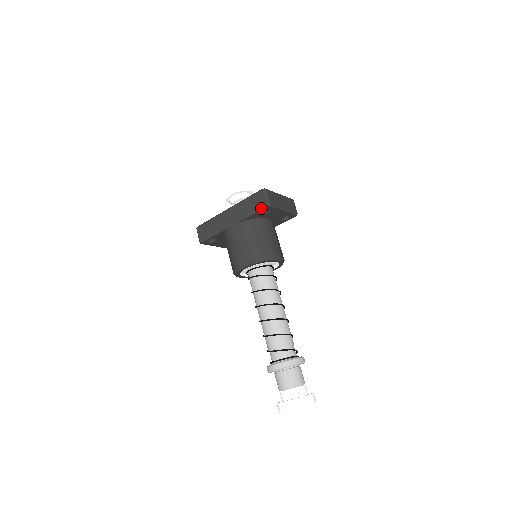
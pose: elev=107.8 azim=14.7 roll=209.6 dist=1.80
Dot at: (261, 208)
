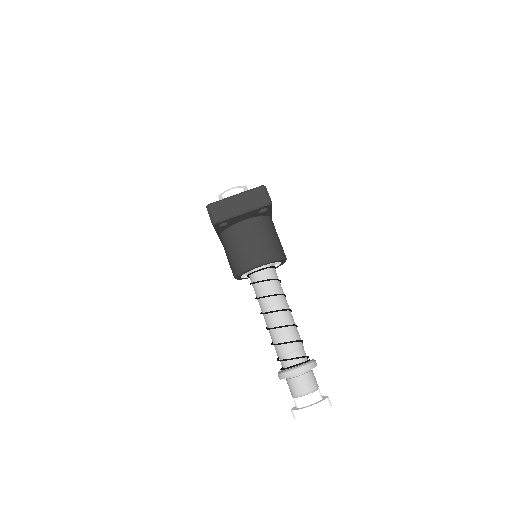
Dot at: (213, 226)
